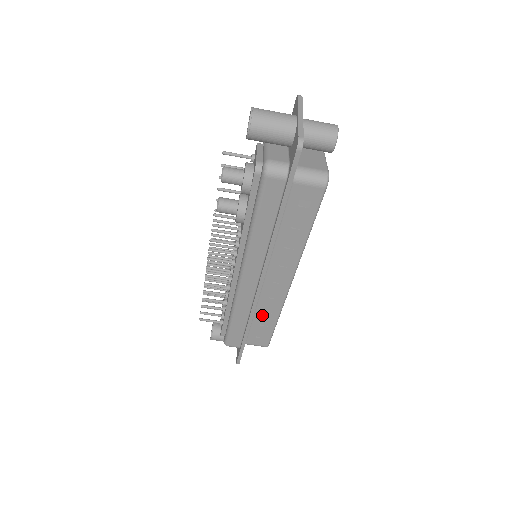
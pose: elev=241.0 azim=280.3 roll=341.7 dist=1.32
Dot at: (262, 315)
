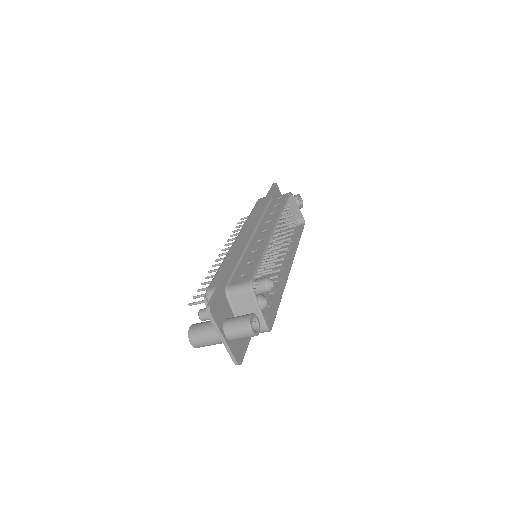
Dot at: occluded
